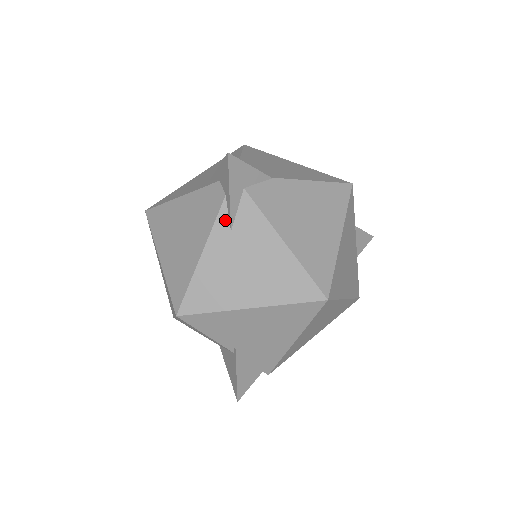
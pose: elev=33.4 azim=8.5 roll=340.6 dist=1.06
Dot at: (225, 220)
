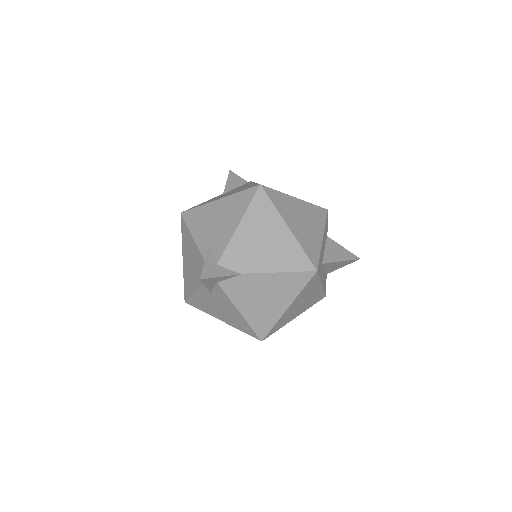
Dot at: occluded
